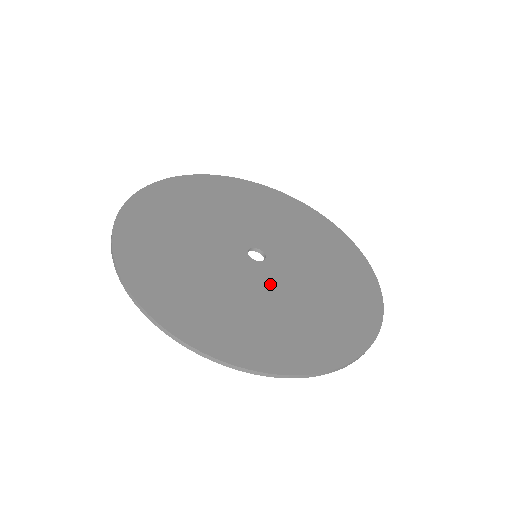
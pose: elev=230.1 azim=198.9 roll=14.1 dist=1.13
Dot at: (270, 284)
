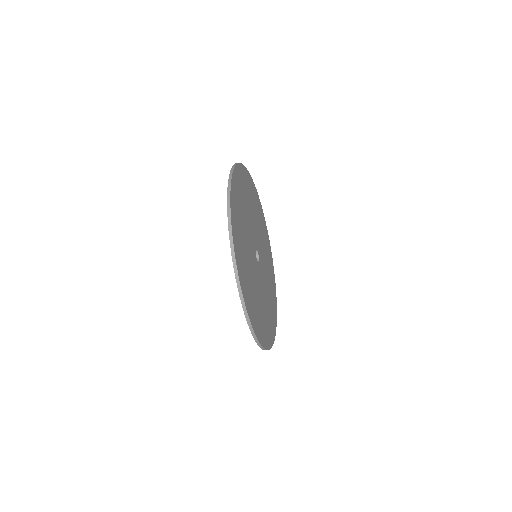
Dot at: (259, 280)
